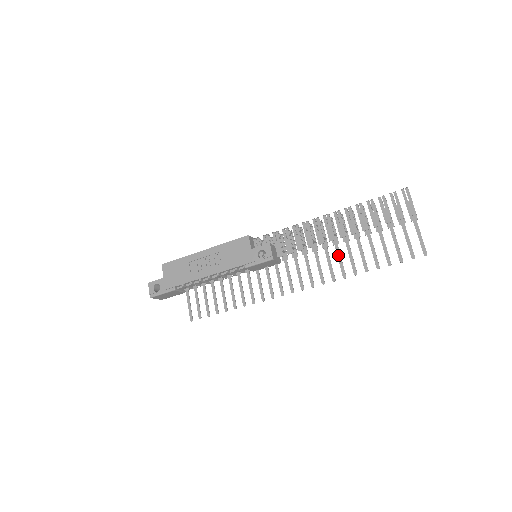
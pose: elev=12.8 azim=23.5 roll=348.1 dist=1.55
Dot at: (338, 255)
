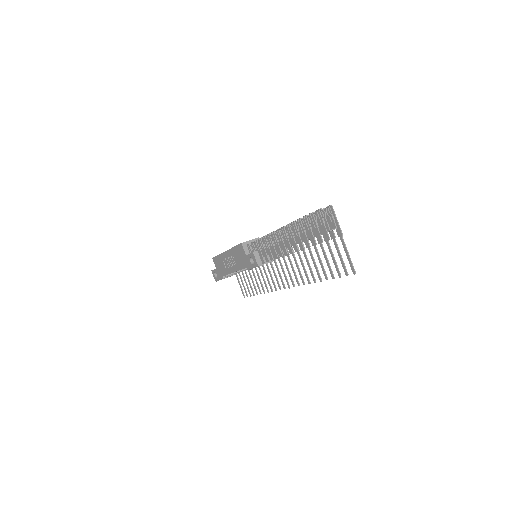
Dot at: (301, 262)
